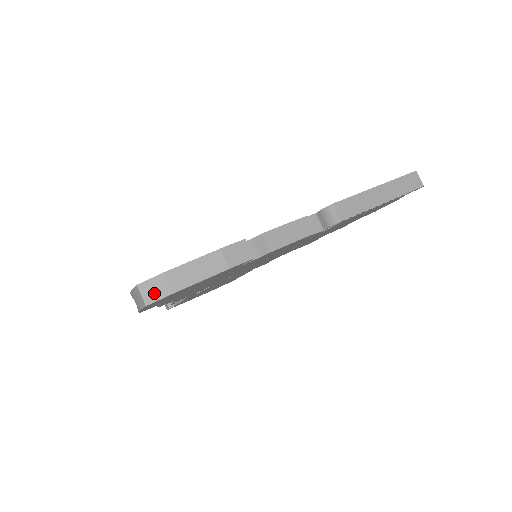
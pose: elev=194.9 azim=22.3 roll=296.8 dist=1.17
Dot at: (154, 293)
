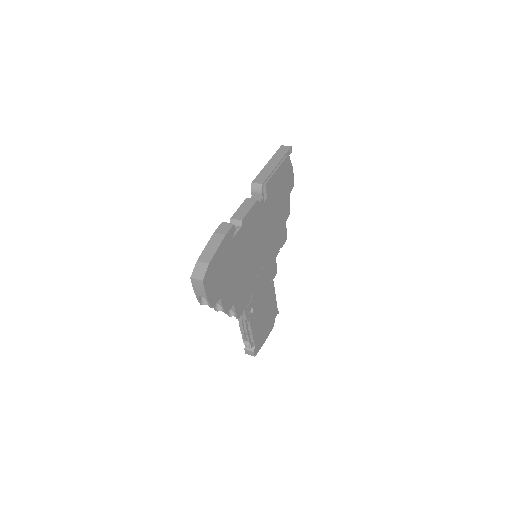
Dot at: (201, 272)
